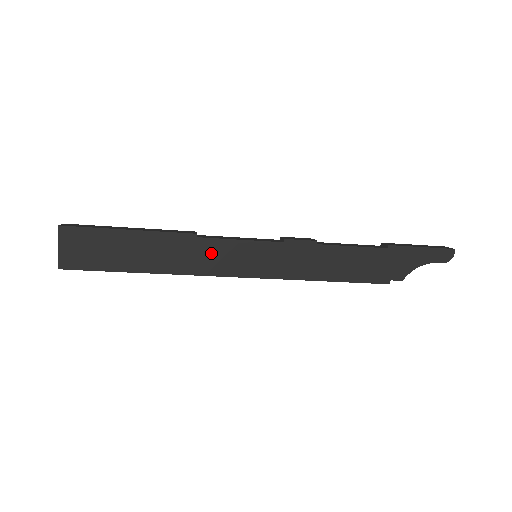
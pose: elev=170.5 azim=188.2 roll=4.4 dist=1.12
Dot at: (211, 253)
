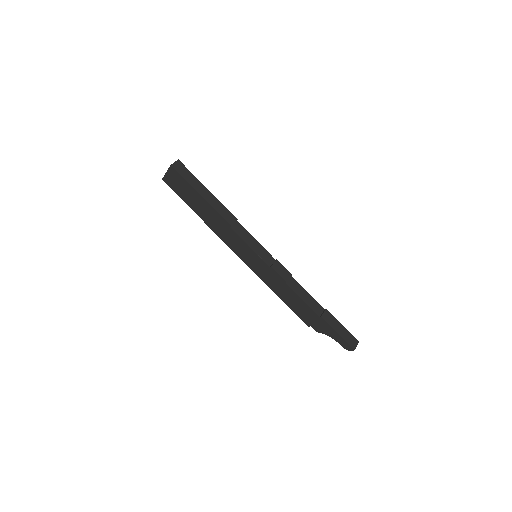
Dot at: (233, 238)
